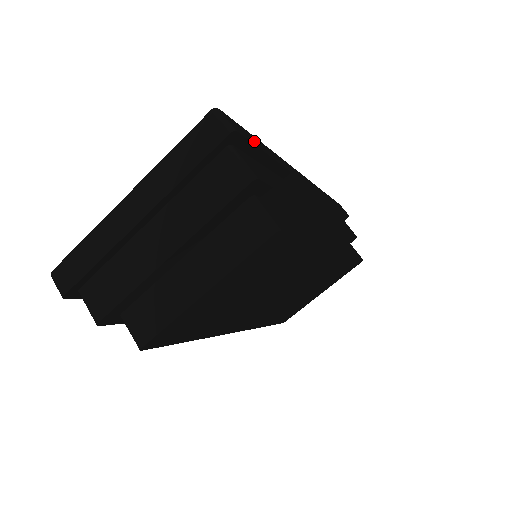
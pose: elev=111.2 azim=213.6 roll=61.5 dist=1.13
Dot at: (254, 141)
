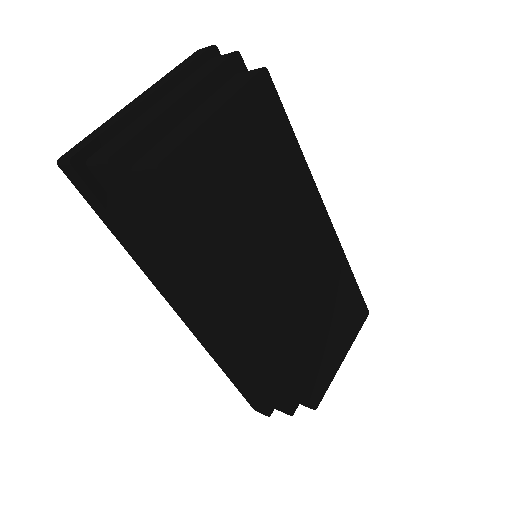
Dot at: occluded
